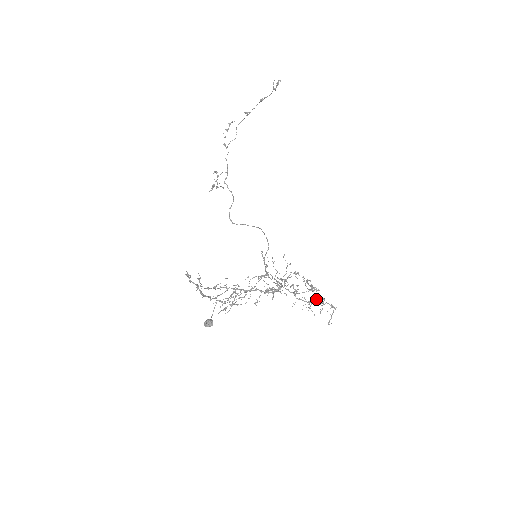
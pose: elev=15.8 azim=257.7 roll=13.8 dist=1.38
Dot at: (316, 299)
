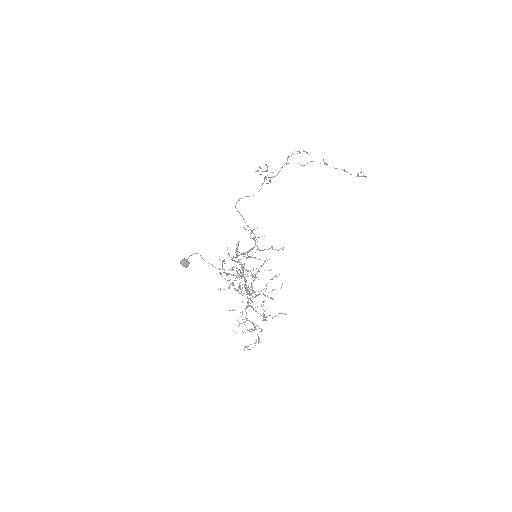
Dot at: occluded
